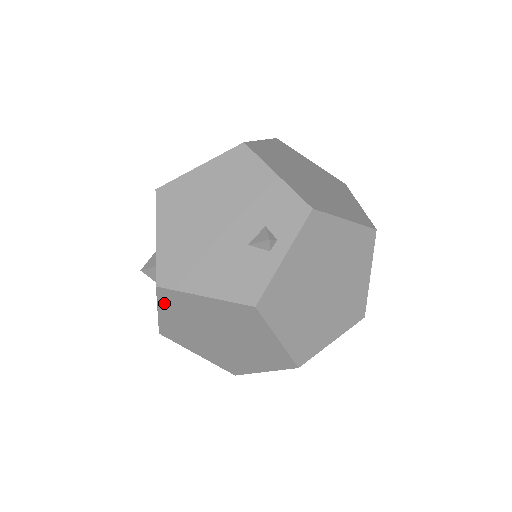
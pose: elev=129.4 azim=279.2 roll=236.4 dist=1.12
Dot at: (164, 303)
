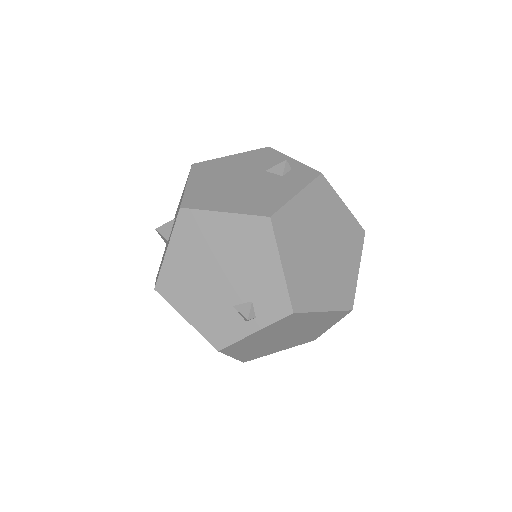
Dot at: occluded
